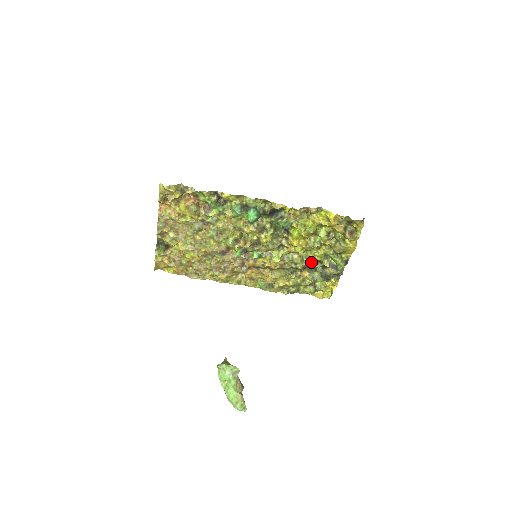
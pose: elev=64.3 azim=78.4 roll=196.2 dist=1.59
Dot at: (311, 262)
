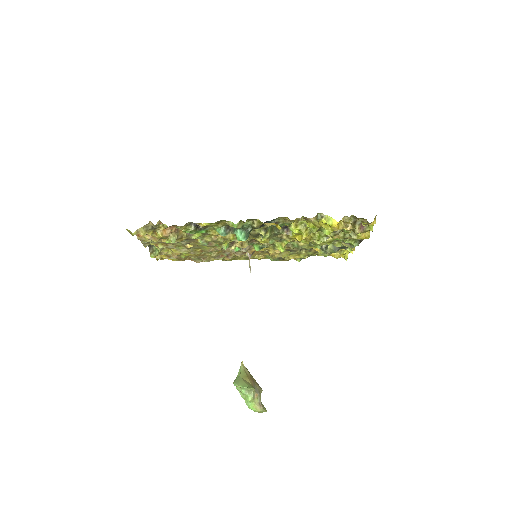
Dot at: (320, 245)
